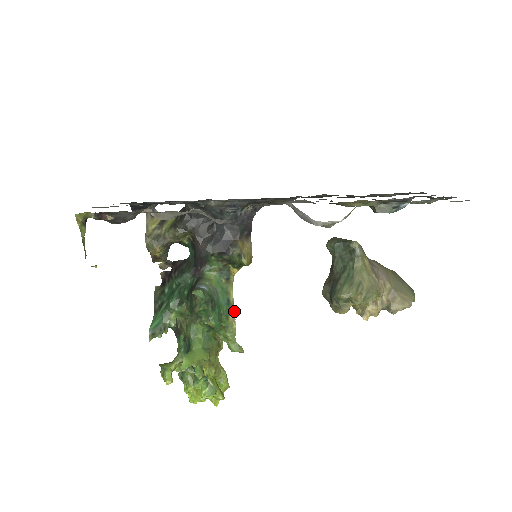
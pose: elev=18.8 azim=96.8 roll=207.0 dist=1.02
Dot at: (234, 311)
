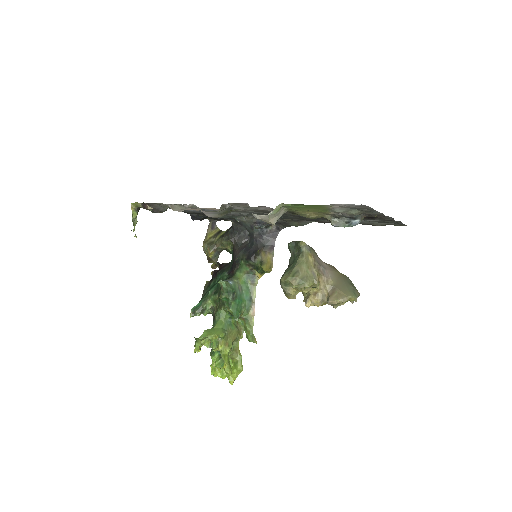
Dot at: (254, 308)
